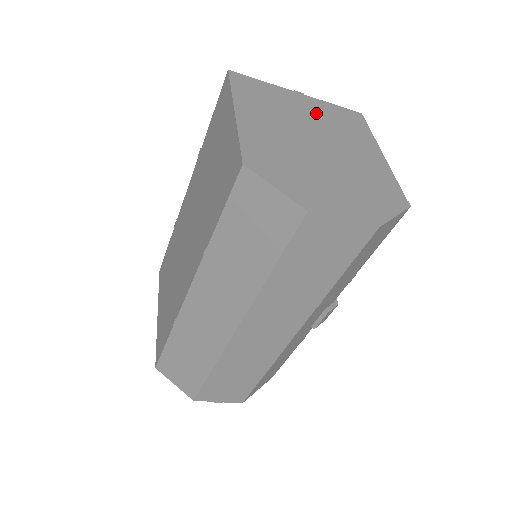
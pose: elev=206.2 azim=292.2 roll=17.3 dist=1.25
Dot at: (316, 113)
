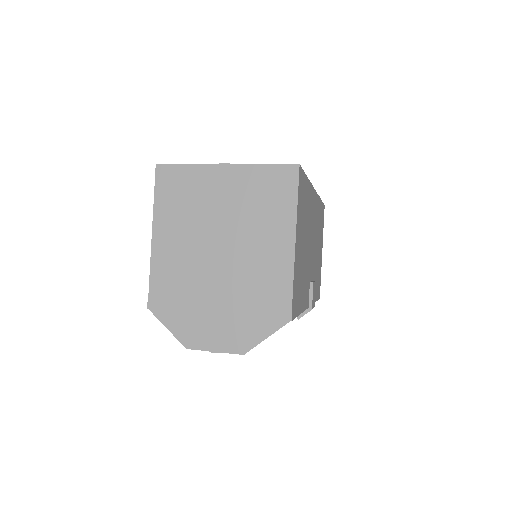
Dot at: (235, 197)
